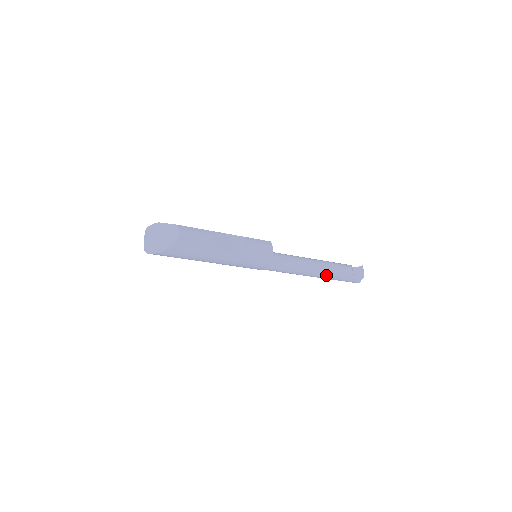
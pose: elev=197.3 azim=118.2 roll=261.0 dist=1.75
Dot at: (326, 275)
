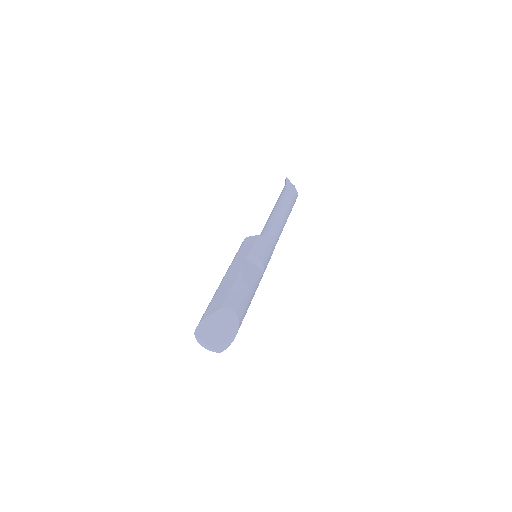
Dot at: occluded
